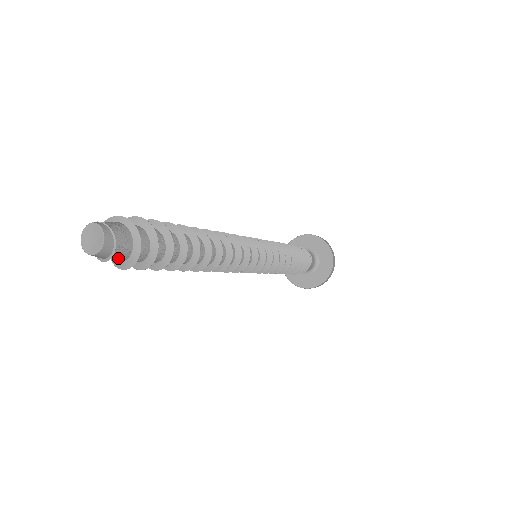
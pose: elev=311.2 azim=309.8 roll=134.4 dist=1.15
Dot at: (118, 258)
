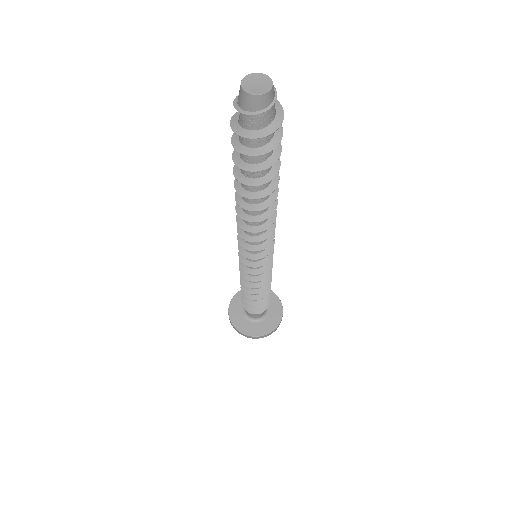
Dot at: (266, 118)
